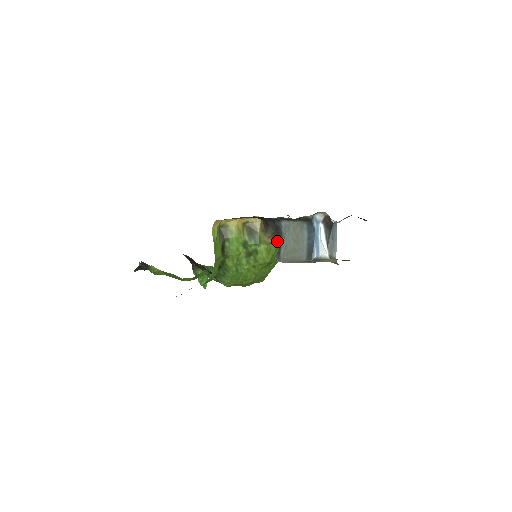
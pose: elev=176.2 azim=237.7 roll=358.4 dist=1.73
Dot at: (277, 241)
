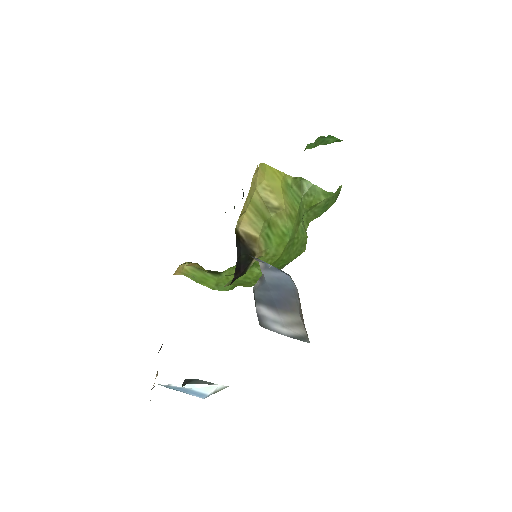
Dot at: occluded
